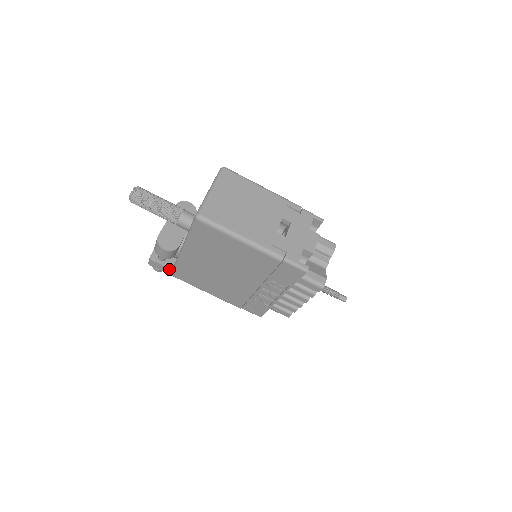
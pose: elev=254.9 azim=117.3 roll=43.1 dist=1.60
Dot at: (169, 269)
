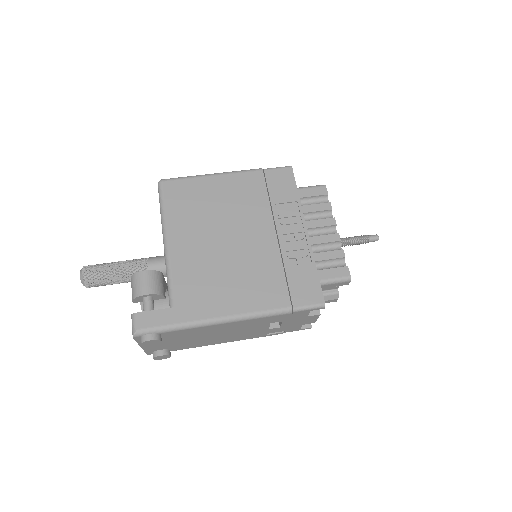
Dot at: (165, 311)
